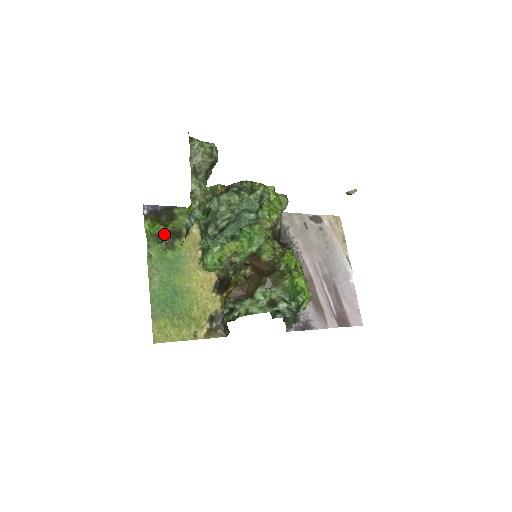
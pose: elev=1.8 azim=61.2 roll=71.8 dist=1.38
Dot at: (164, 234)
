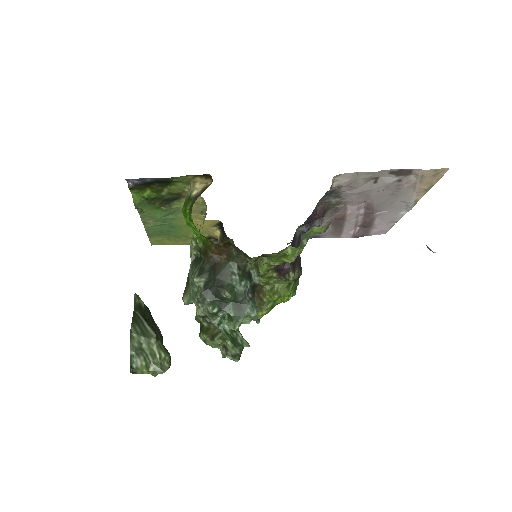
Dot at: (157, 197)
